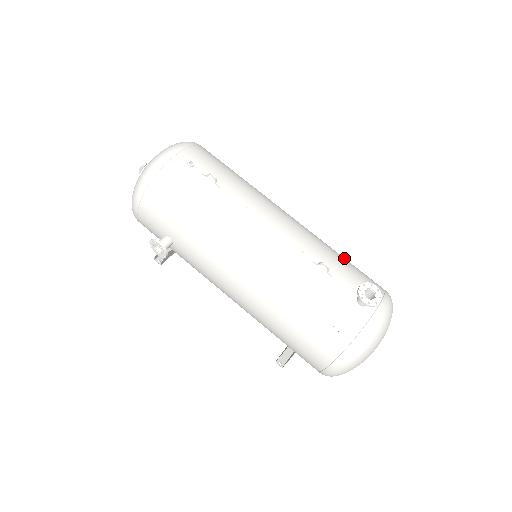
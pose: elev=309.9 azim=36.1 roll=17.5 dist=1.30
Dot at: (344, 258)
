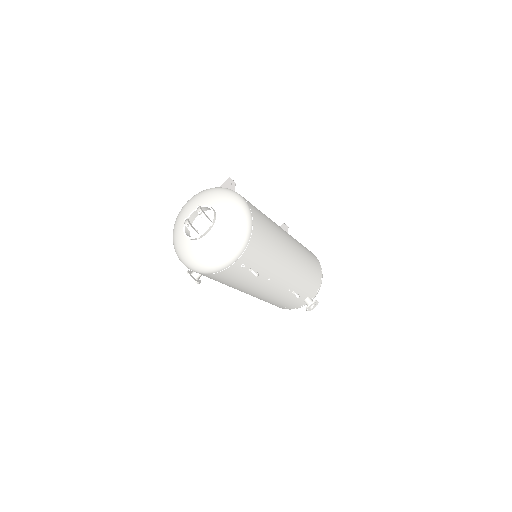
Dot at: (311, 269)
